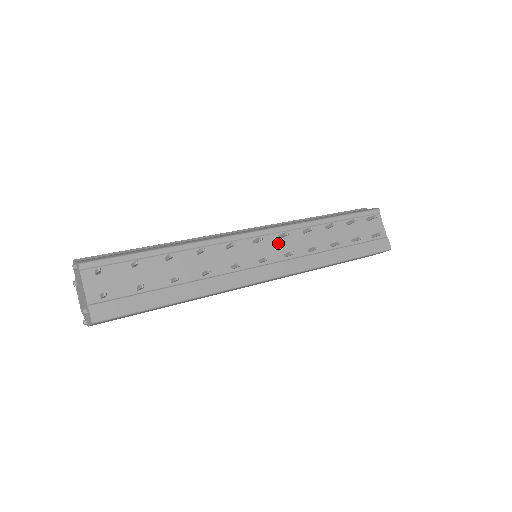
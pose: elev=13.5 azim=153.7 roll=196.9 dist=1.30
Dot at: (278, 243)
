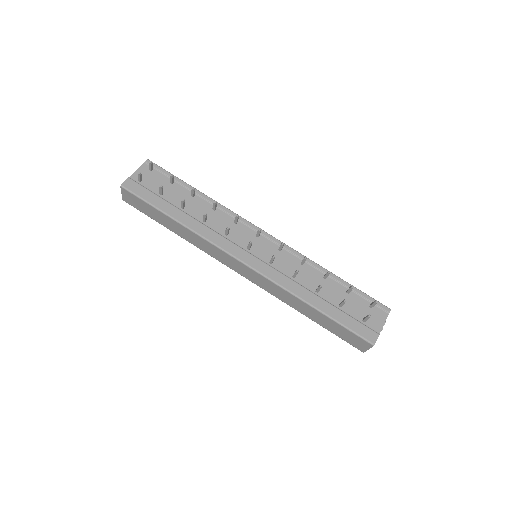
Dot at: (274, 251)
